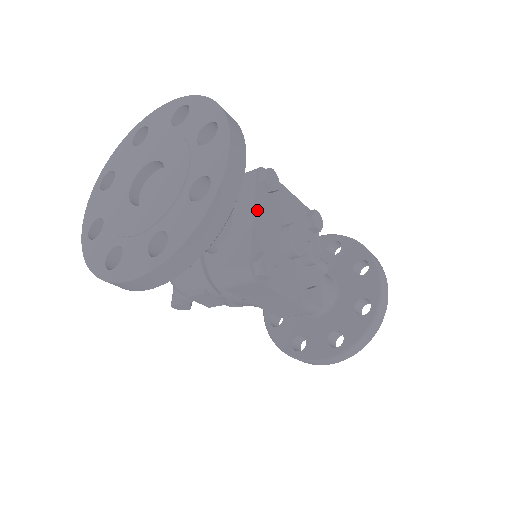
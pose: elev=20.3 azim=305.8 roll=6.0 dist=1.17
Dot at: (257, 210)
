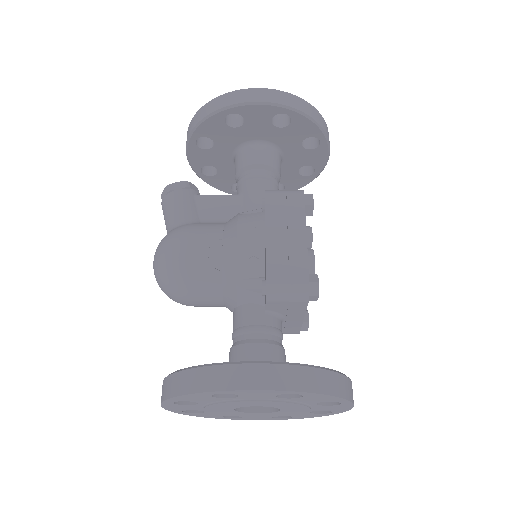
Dot at: occluded
